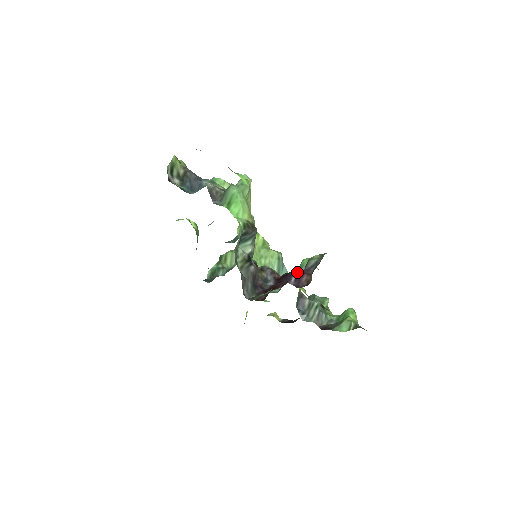
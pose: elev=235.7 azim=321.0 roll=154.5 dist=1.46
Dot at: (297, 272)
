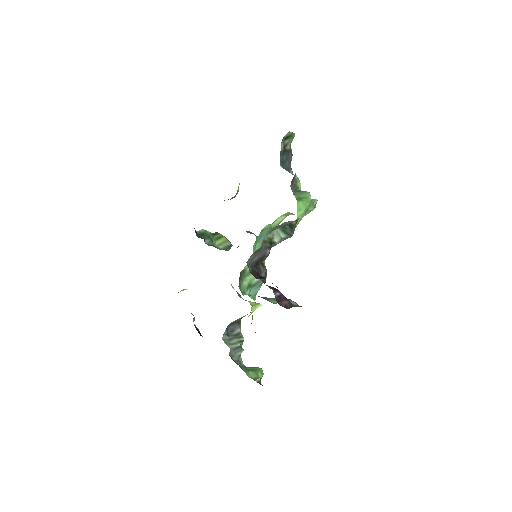
Dot at: occluded
